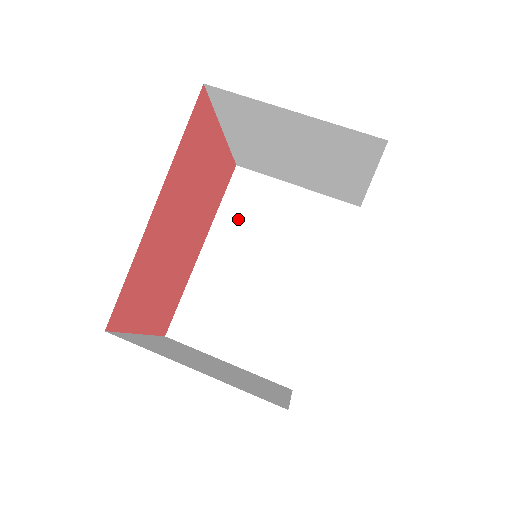
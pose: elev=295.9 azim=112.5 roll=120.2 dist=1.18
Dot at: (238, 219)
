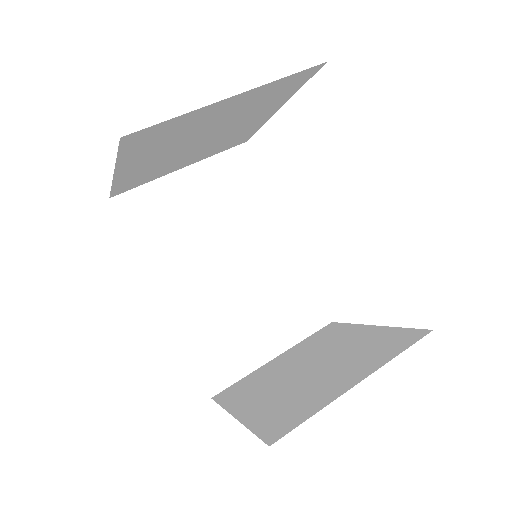
Dot at: (164, 244)
